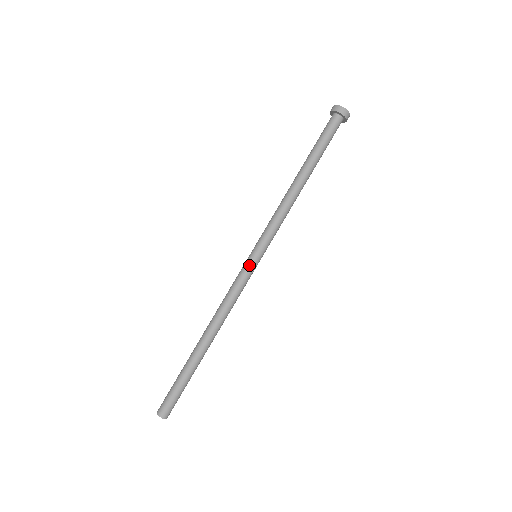
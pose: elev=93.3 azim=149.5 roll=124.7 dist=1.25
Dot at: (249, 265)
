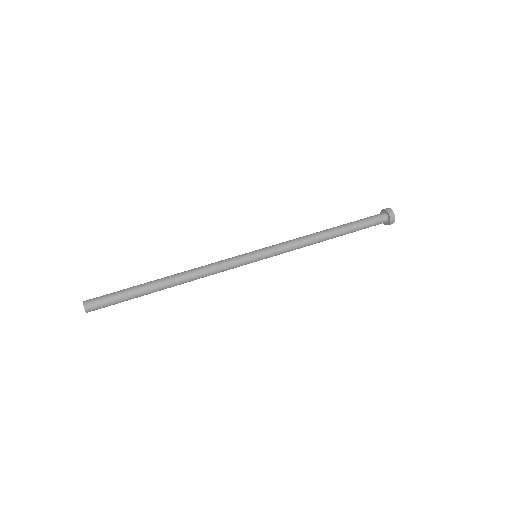
Dot at: (247, 257)
